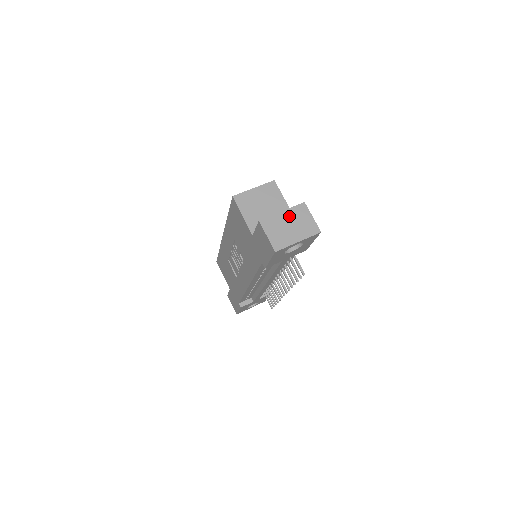
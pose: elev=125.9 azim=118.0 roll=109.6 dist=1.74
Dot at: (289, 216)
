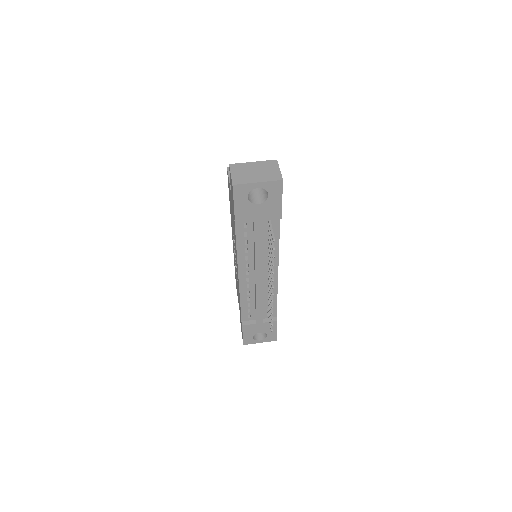
Dot at: (258, 166)
